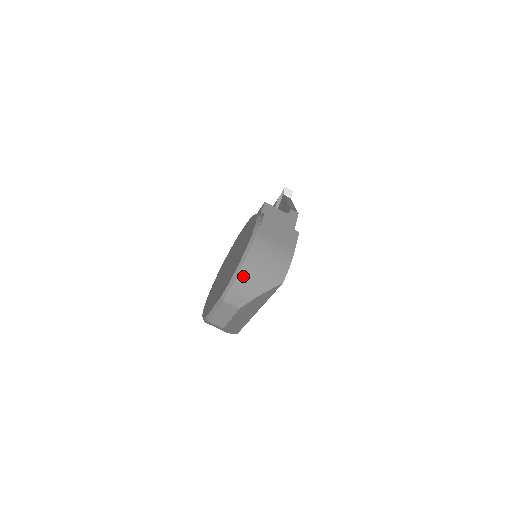
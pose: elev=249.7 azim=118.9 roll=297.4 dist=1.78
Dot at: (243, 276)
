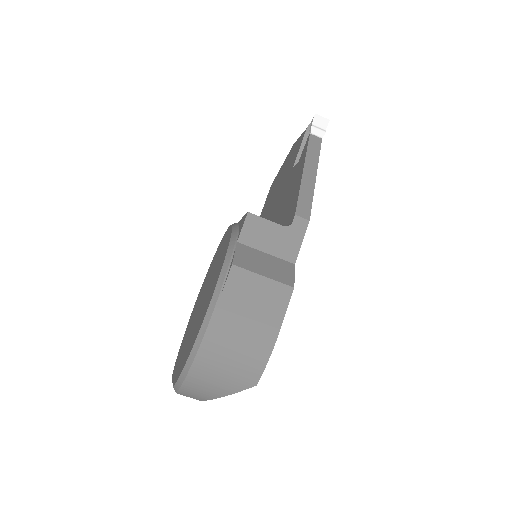
Dot at: (194, 378)
